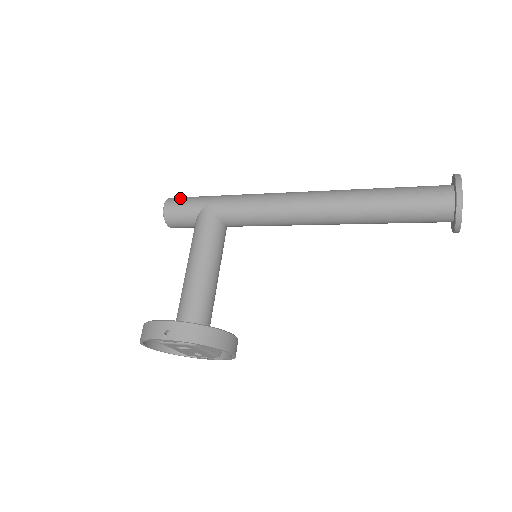
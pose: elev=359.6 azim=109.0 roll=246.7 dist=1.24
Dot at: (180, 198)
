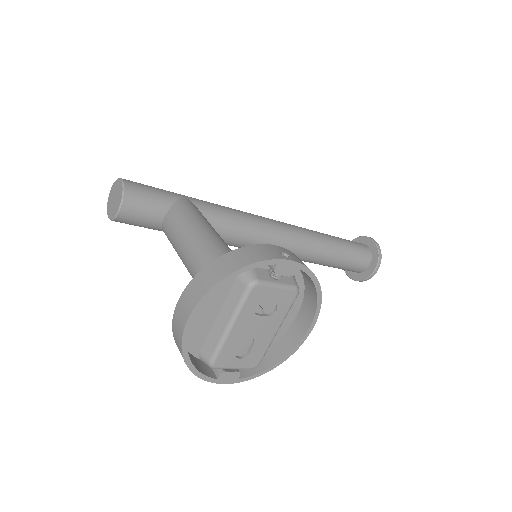
Dot at: occluded
